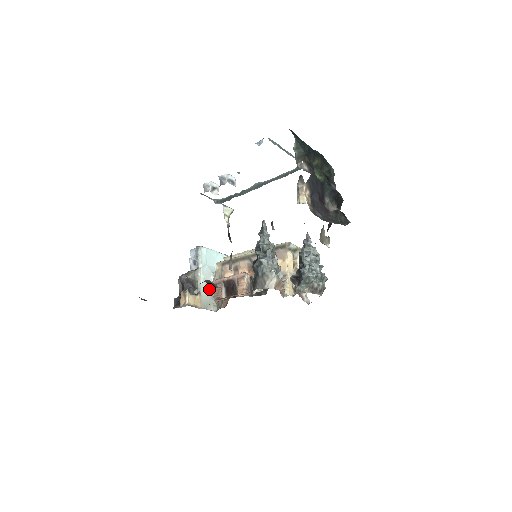
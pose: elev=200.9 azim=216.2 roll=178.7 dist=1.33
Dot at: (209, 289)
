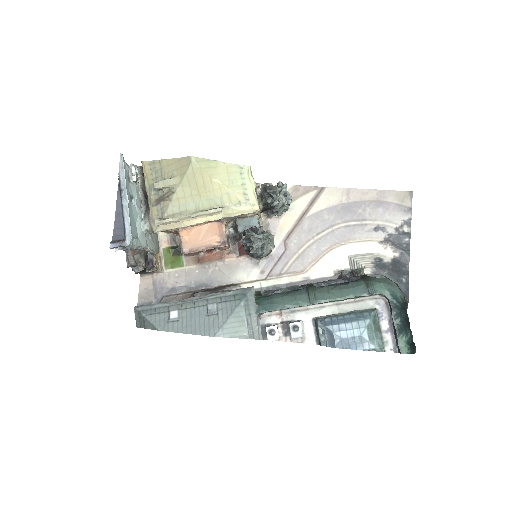
Dot at: (151, 238)
